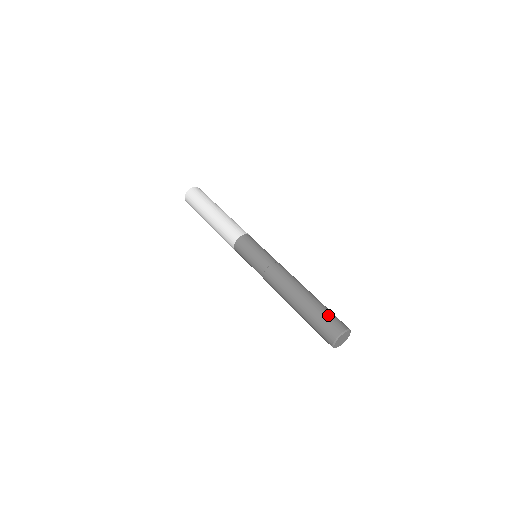
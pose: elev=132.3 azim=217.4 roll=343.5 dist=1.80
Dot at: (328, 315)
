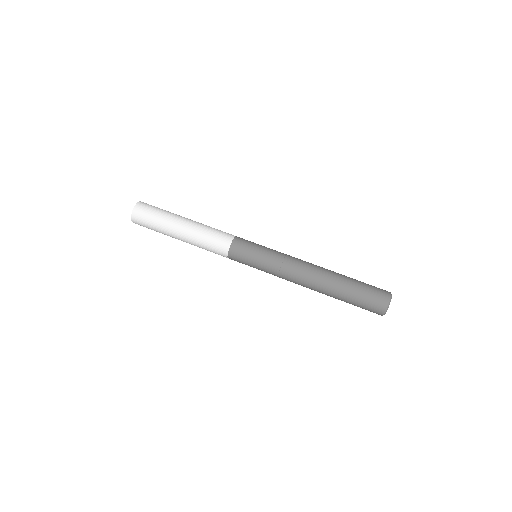
Dot at: (365, 298)
